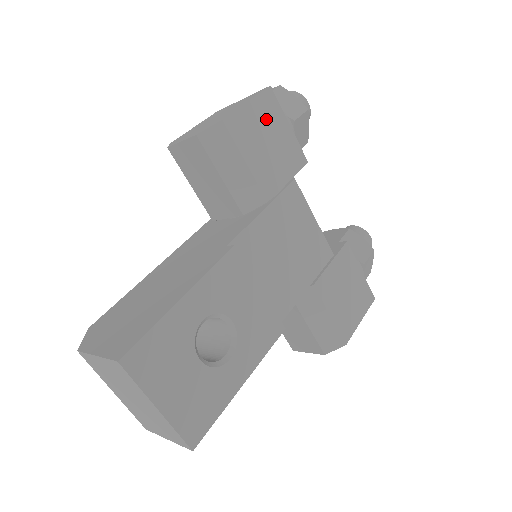
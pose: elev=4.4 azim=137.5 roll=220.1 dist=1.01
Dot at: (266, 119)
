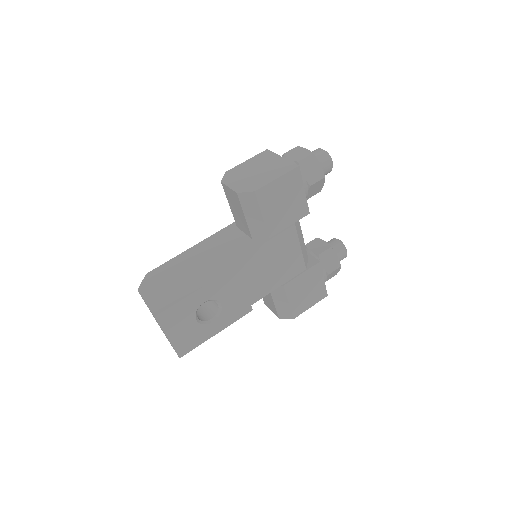
Dot at: (287, 188)
